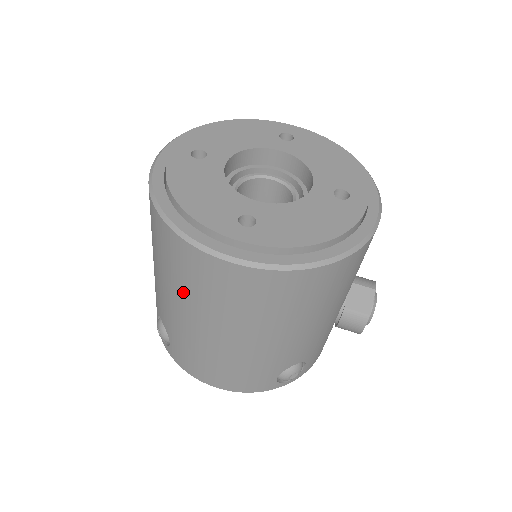
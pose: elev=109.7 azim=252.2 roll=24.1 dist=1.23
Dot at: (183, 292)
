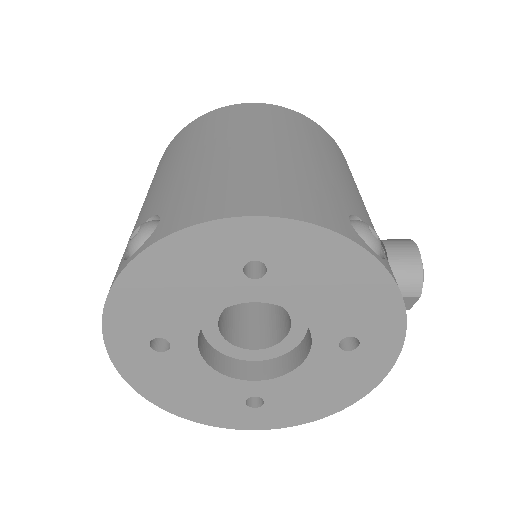
Dot at: (204, 138)
